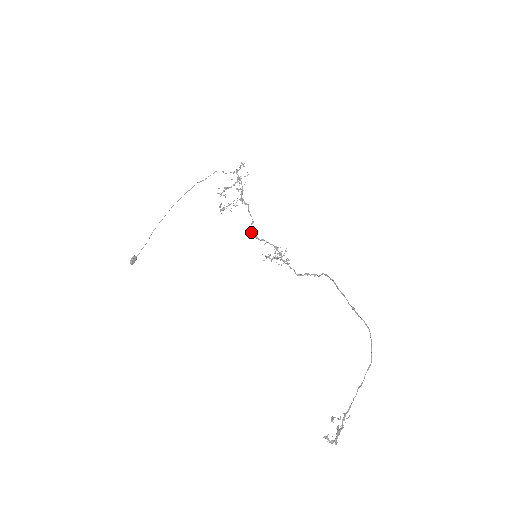
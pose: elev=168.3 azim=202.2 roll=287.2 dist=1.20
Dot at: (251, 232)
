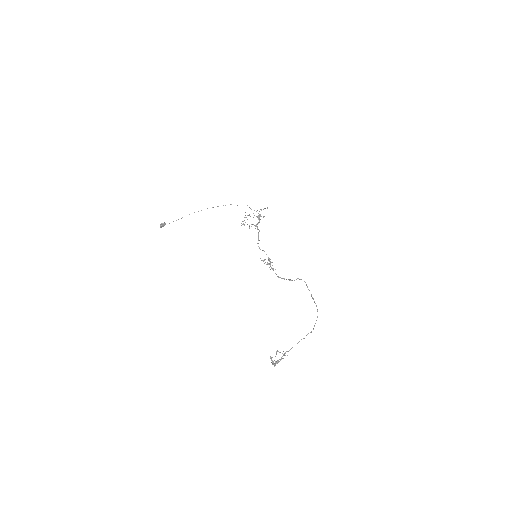
Dot at: (258, 243)
